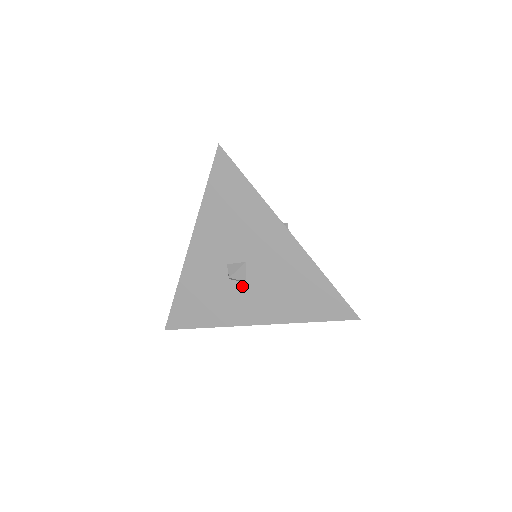
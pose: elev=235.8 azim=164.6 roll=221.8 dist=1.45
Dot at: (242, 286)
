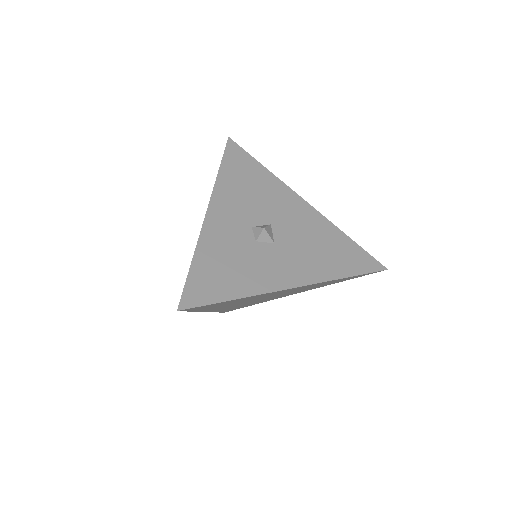
Dot at: (271, 247)
